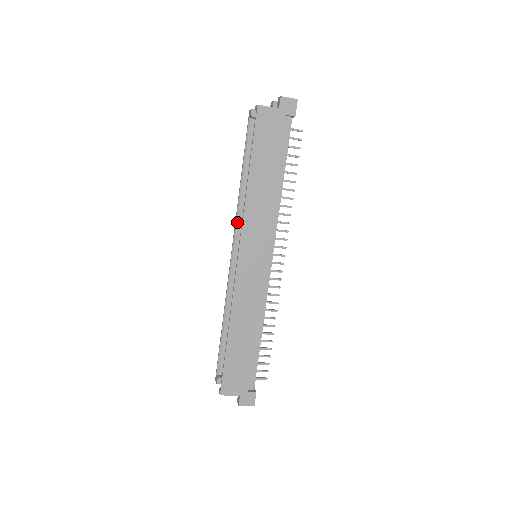
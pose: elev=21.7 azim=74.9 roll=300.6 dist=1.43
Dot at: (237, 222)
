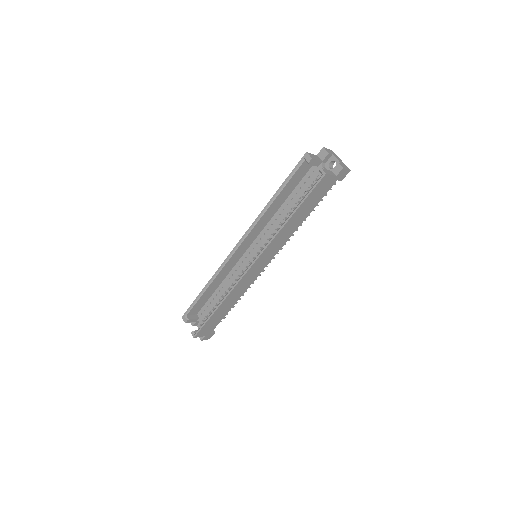
Dot at: (252, 229)
